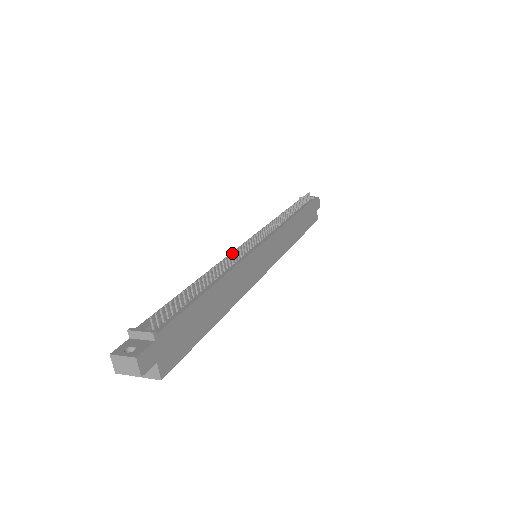
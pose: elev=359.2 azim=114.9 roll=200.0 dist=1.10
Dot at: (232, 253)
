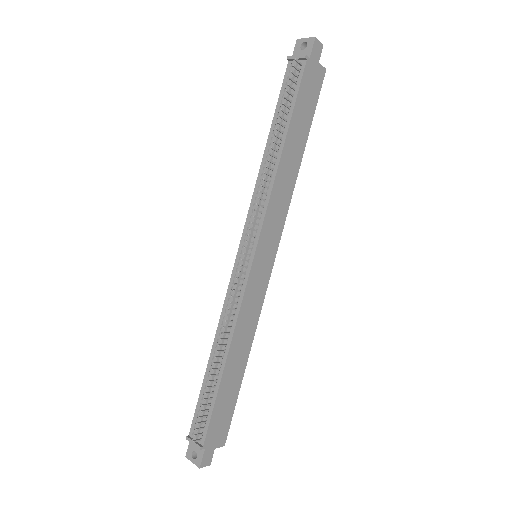
Dot at: (227, 315)
